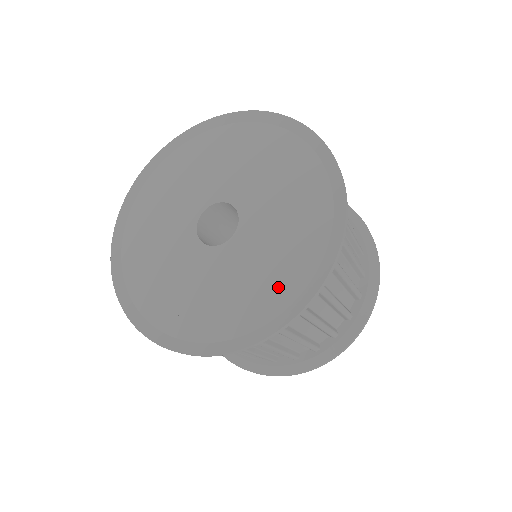
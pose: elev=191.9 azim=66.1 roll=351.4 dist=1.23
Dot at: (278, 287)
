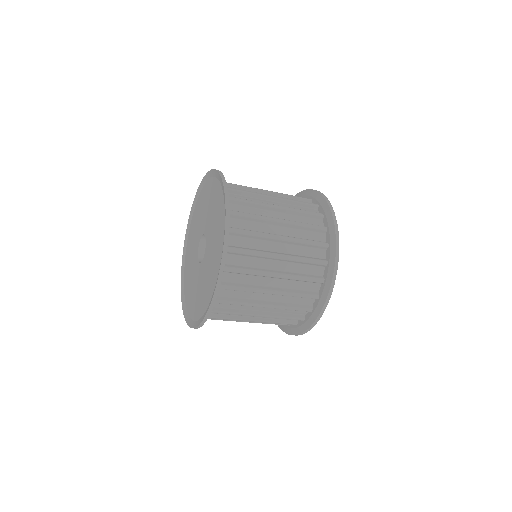
Dot at: (220, 230)
